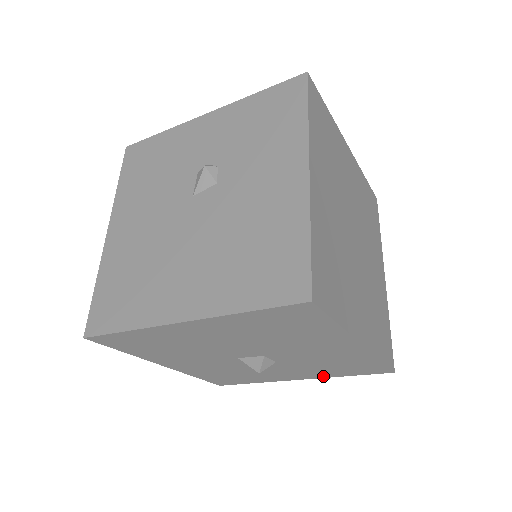
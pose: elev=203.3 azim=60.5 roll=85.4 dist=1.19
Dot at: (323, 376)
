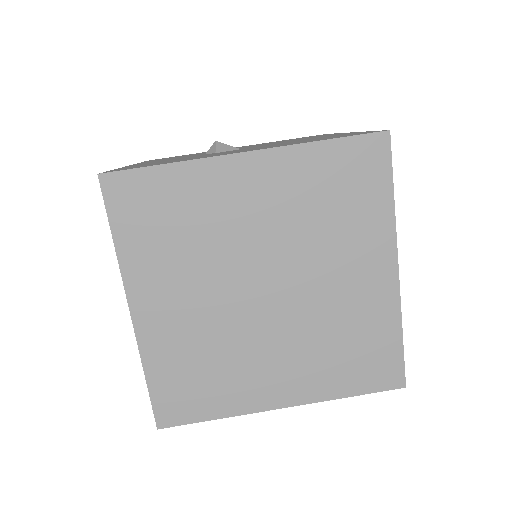
Dot at: occluded
